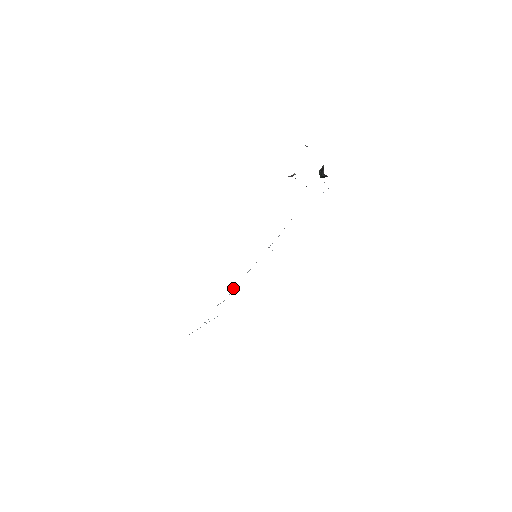
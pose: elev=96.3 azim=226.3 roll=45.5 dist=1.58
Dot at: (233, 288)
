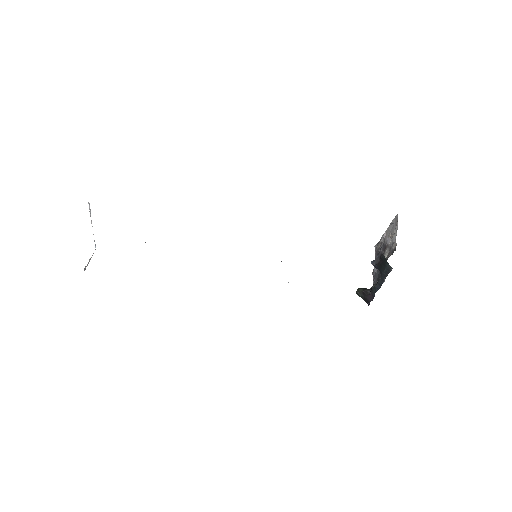
Dot at: occluded
